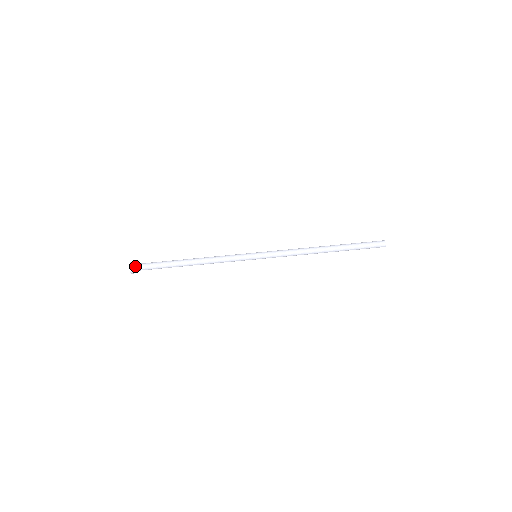
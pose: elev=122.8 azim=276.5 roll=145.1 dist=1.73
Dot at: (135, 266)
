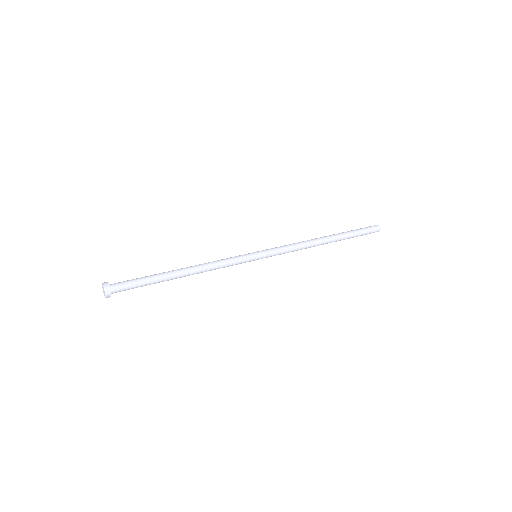
Dot at: (111, 288)
